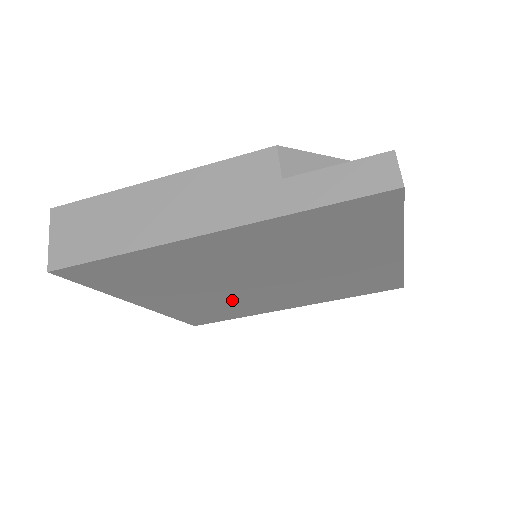
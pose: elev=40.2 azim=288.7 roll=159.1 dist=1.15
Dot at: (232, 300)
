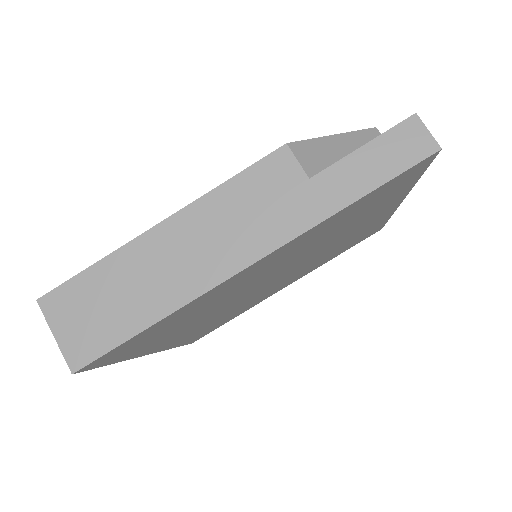
Dot at: (238, 307)
